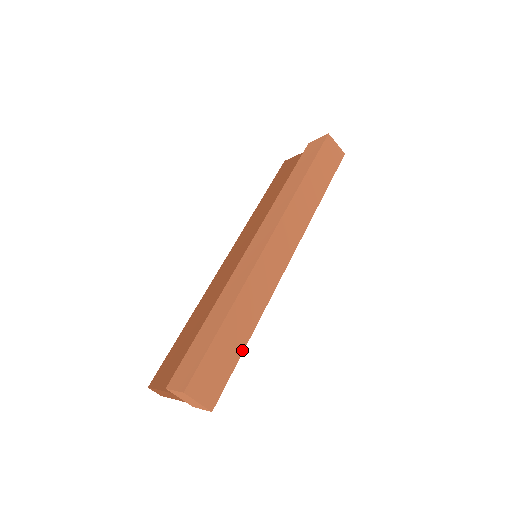
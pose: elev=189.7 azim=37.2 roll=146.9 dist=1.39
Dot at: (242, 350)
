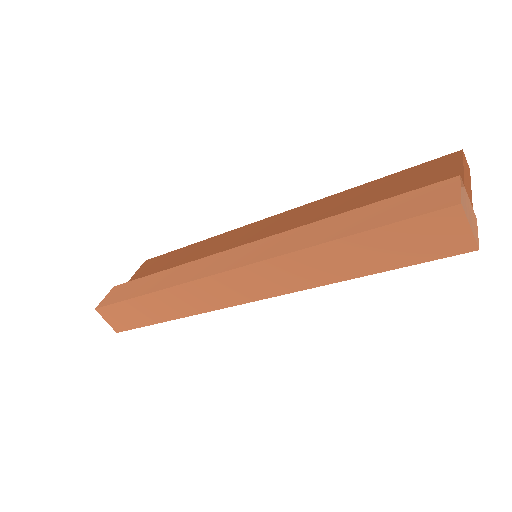
Dot at: (157, 322)
